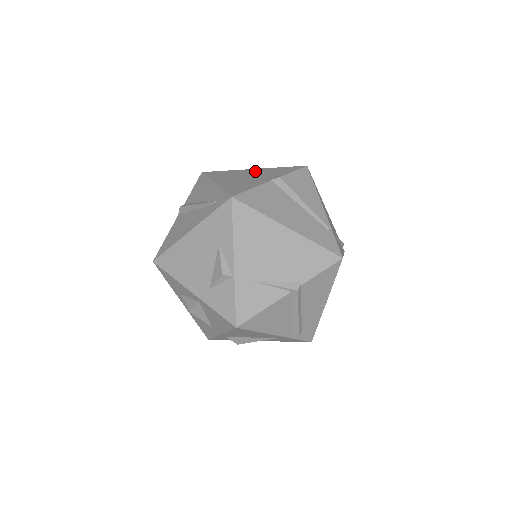
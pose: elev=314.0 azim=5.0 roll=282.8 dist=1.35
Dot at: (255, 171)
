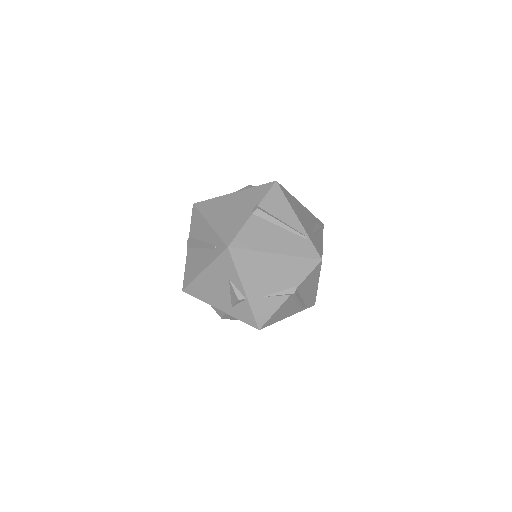
Dot at: (236, 197)
